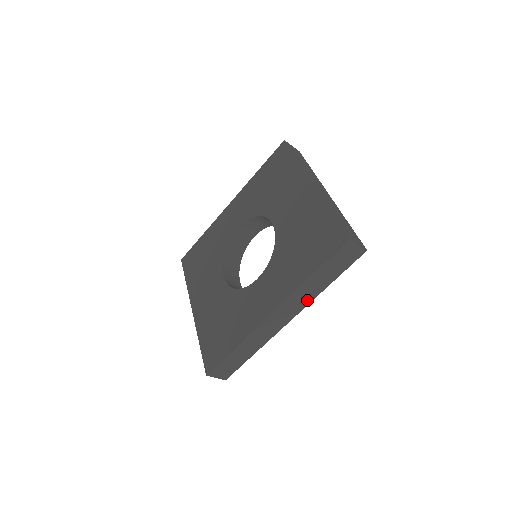
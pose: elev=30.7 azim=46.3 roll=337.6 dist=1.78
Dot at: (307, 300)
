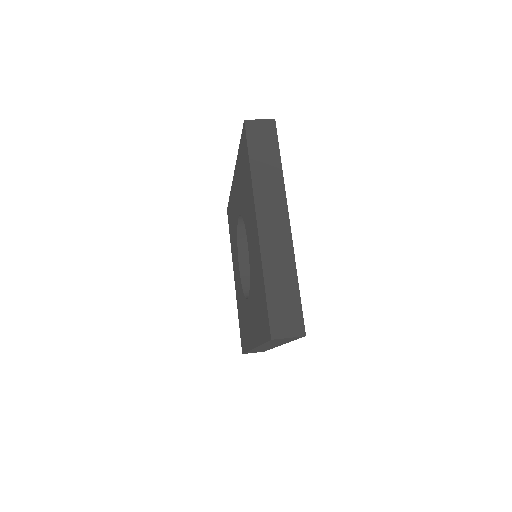
Dot at: occluded
